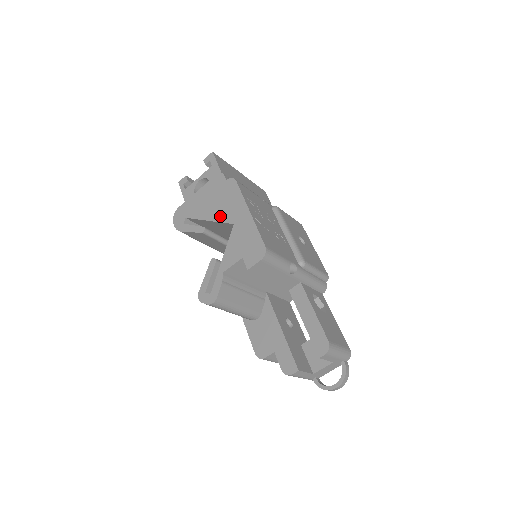
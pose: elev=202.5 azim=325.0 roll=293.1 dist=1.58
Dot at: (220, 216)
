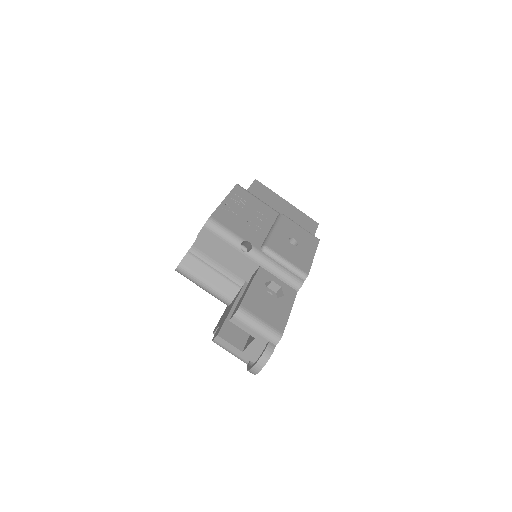
Dot at: occluded
